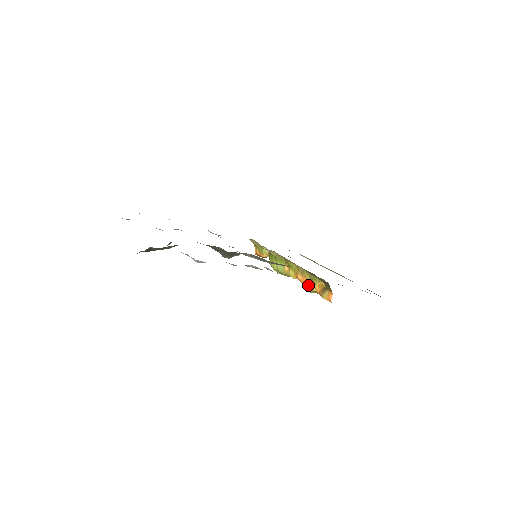
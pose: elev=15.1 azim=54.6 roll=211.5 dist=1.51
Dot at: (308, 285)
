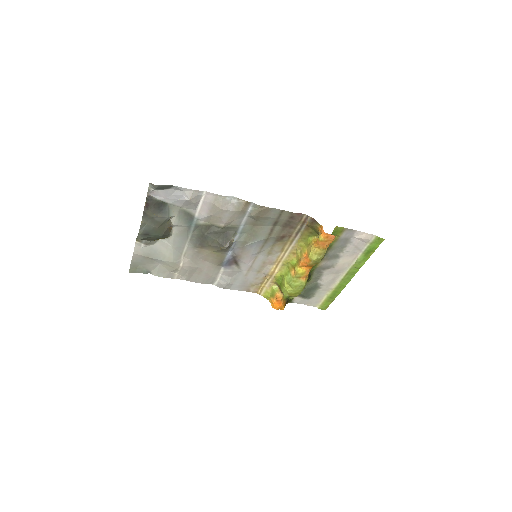
Dot at: (309, 253)
